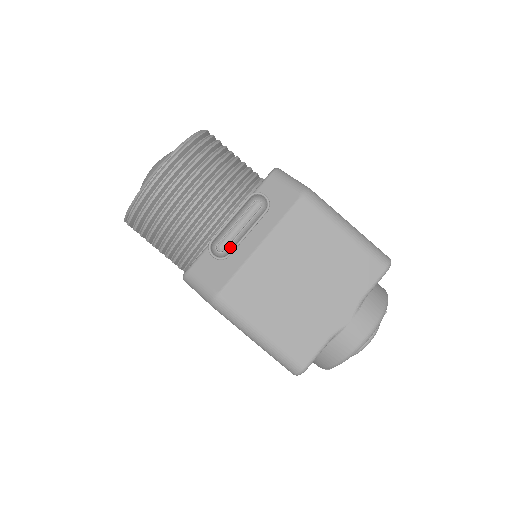
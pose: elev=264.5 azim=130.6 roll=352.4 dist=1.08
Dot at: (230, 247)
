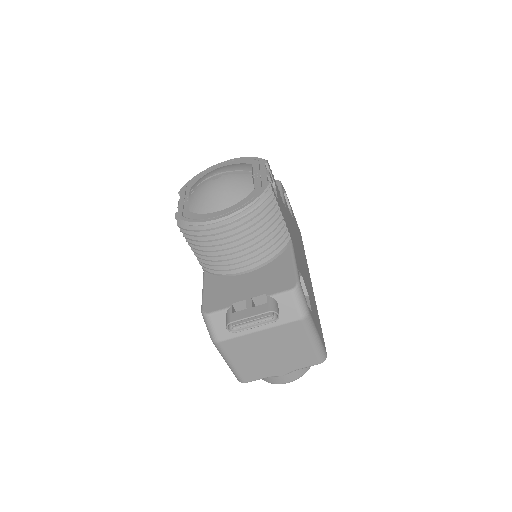
Dot at: (240, 326)
